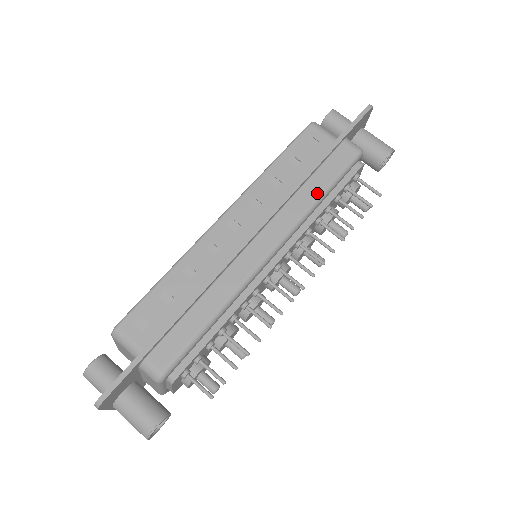
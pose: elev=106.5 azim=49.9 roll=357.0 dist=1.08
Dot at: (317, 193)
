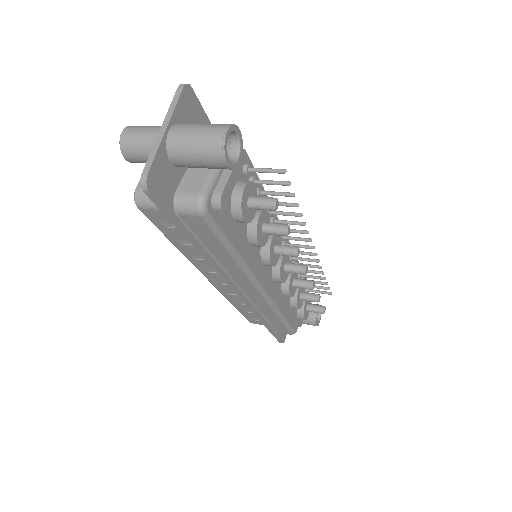
Dot at: occluded
